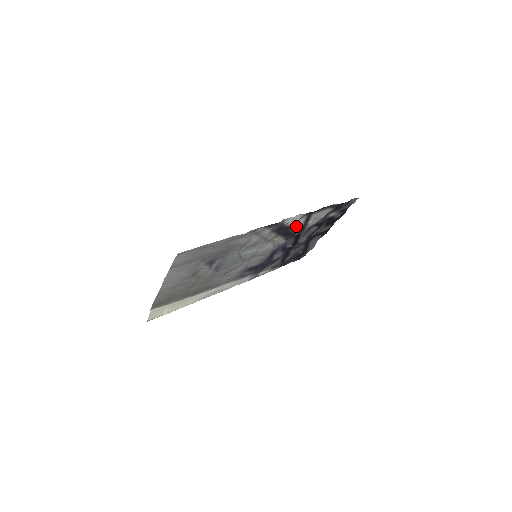
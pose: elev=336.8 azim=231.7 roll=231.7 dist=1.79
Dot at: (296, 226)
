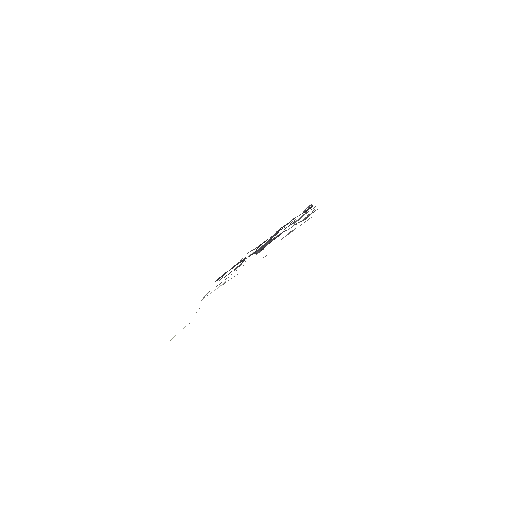
Dot at: occluded
